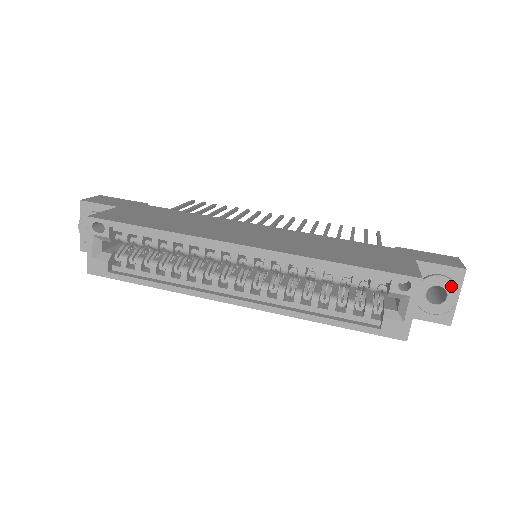
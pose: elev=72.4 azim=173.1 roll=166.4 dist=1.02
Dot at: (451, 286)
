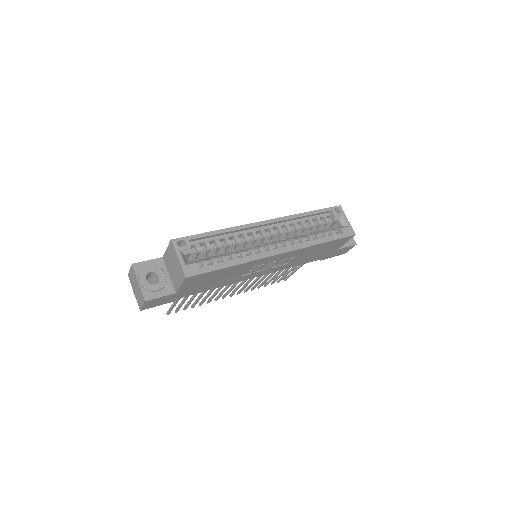
Dot at: occluded
